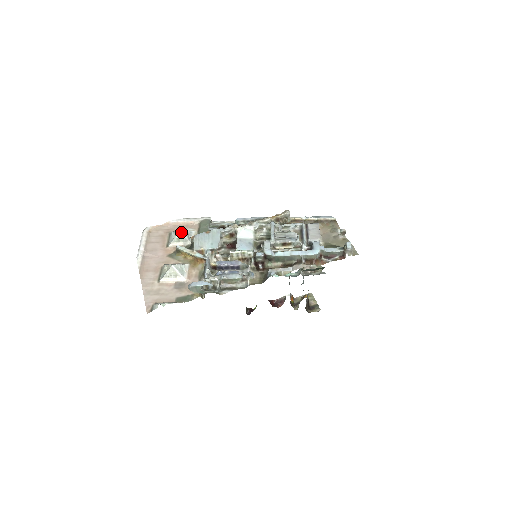
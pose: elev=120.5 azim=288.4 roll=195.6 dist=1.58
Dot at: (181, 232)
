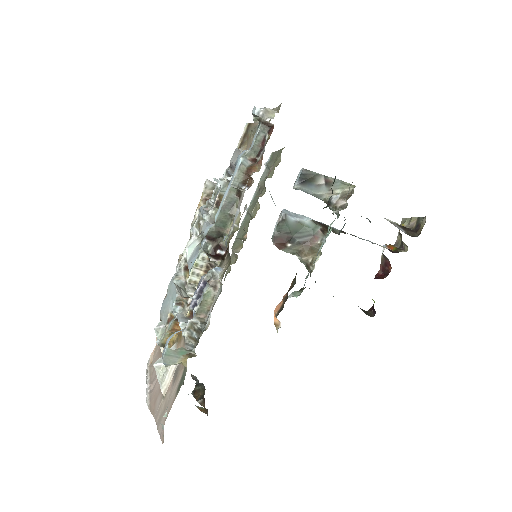
Dot at: (156, 327)
